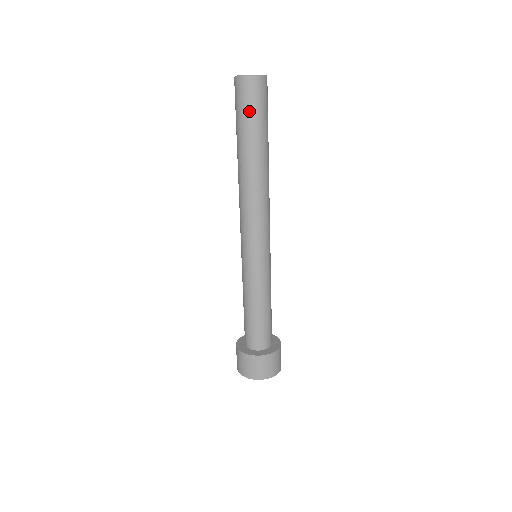
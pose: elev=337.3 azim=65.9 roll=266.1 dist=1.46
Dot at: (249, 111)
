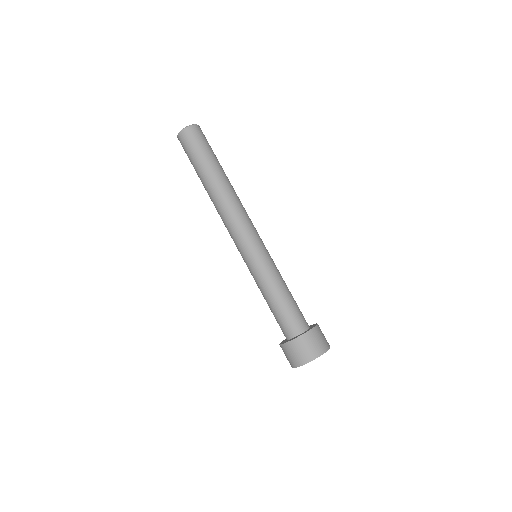
Dot at: (202, 146)
